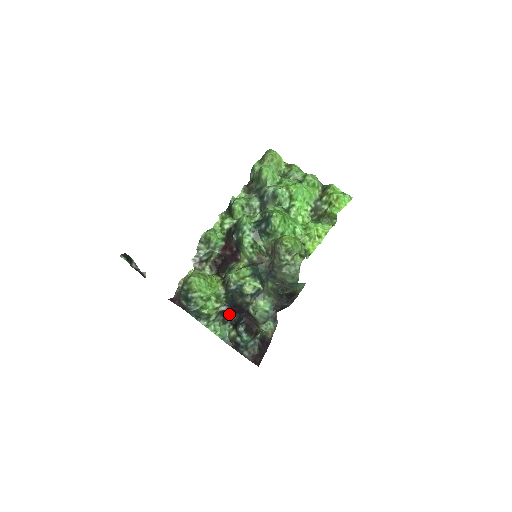
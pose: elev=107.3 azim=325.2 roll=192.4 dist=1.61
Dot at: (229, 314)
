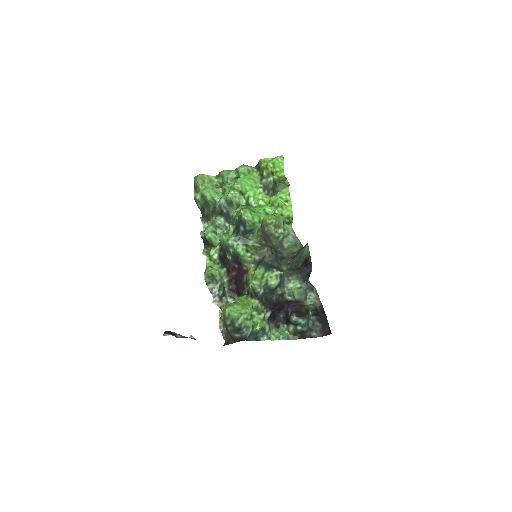
Dot at: (275, 317)
